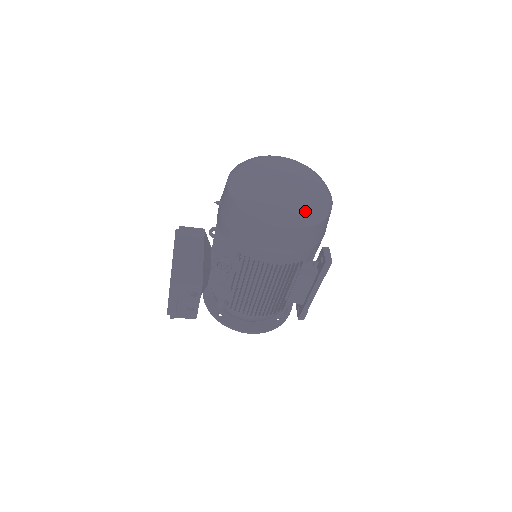
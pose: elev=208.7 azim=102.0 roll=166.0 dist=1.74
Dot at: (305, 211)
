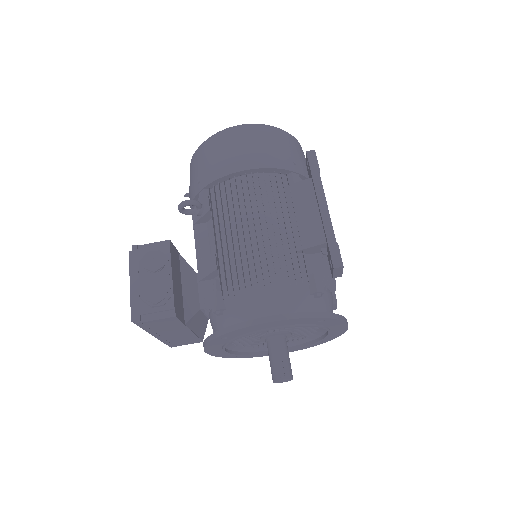
Dot at: occluded
